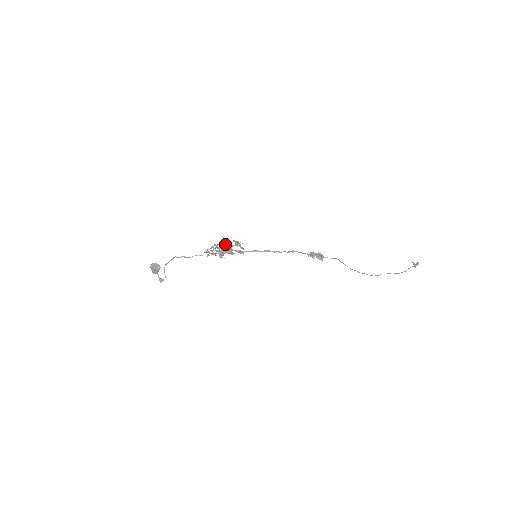
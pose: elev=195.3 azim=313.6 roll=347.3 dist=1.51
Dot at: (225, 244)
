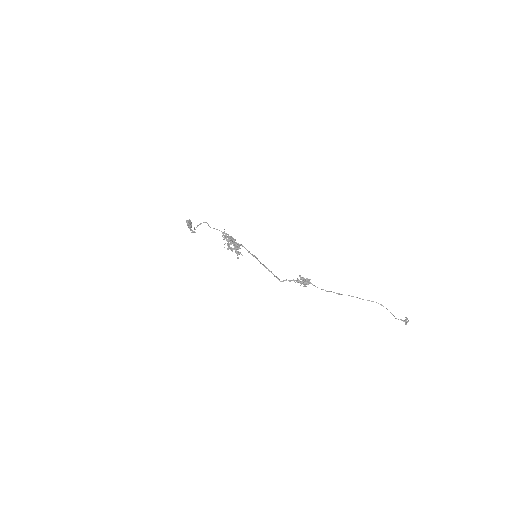
Dot at: (232, 241)
